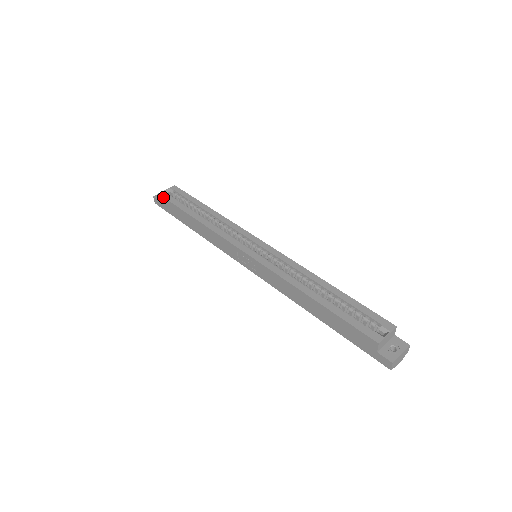
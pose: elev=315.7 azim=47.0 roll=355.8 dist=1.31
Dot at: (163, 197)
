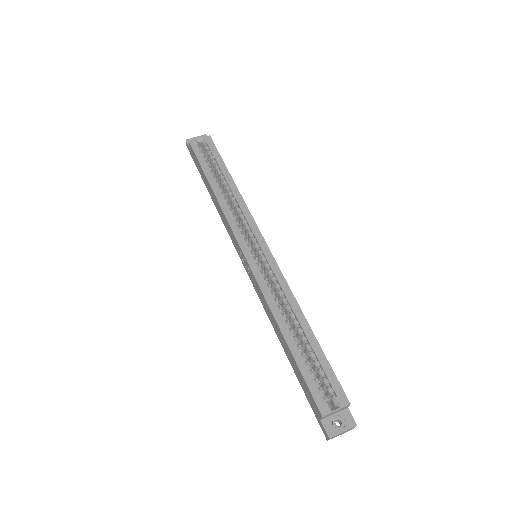
Dot at: (192, 148)
